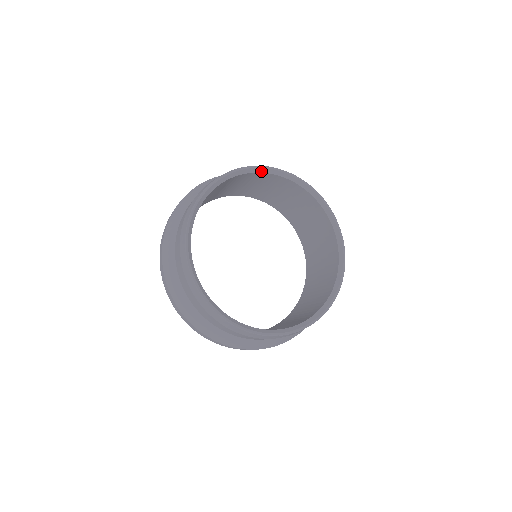
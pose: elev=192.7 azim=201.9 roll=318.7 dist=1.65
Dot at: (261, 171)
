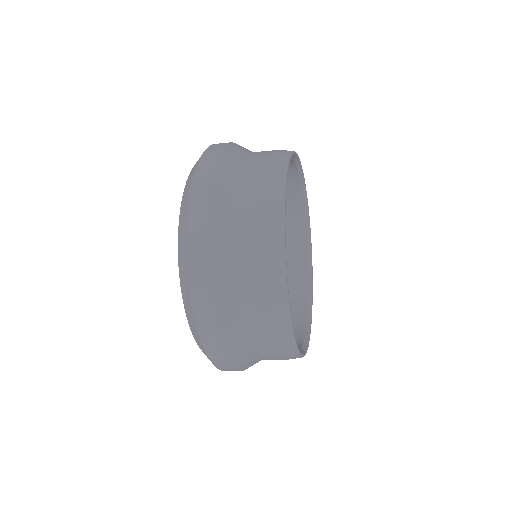
Dot at: (302, 187)
